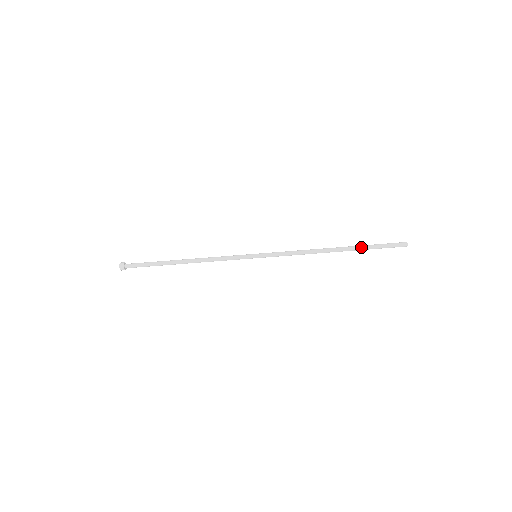
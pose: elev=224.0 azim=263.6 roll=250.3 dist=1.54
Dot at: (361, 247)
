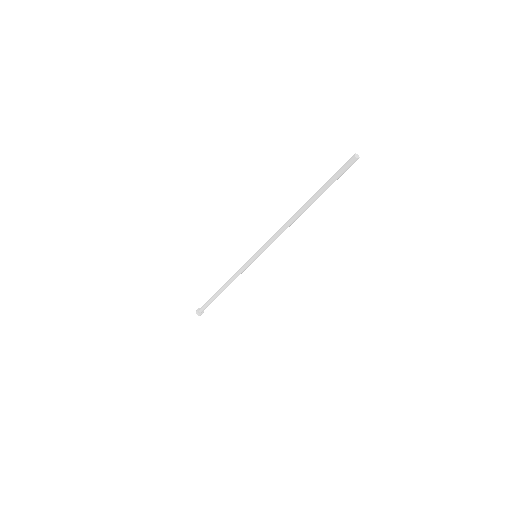
Dot at: (318, 192)
